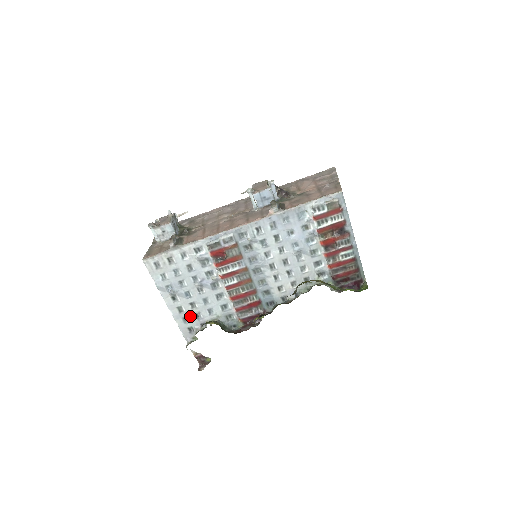
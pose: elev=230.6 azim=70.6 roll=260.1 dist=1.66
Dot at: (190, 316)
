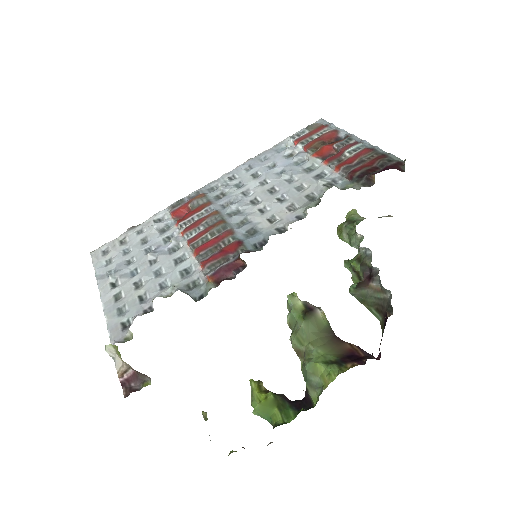
Dot at: (130, 302)
